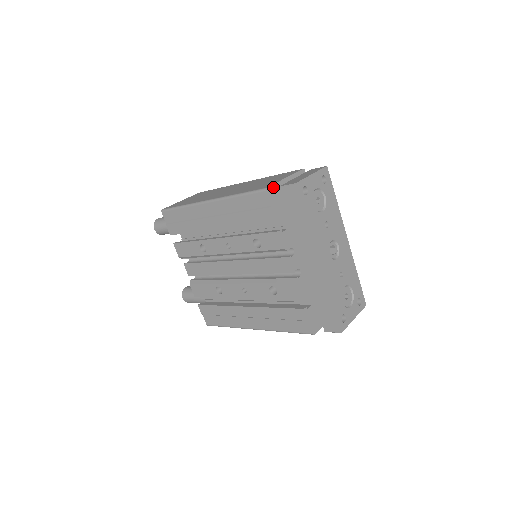
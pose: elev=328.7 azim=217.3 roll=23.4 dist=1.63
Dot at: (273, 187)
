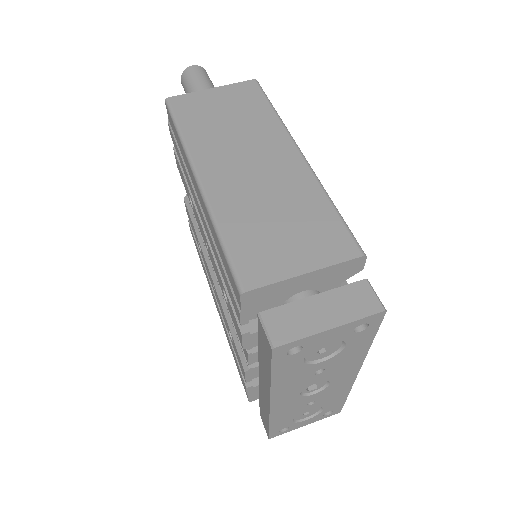
Dot at: (262, 289)
